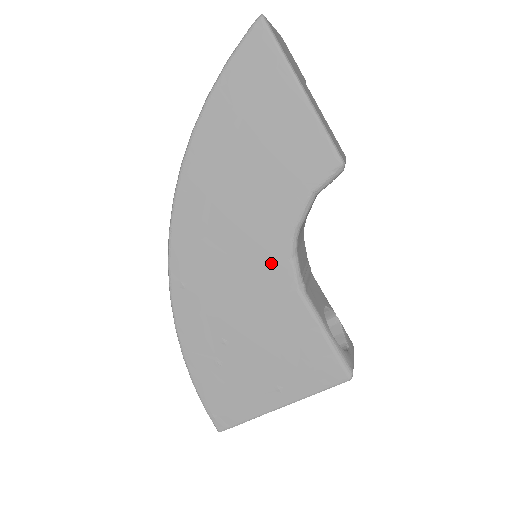
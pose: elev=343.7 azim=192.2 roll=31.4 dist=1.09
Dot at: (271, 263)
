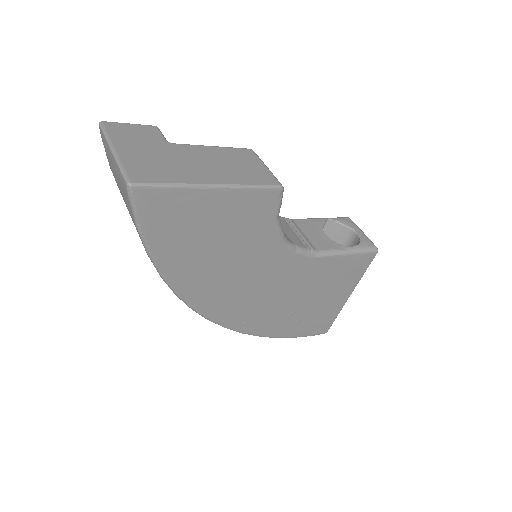
Dot at: (285, 266)
